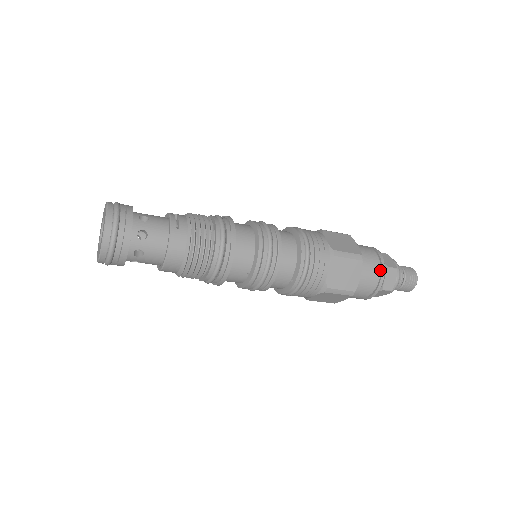
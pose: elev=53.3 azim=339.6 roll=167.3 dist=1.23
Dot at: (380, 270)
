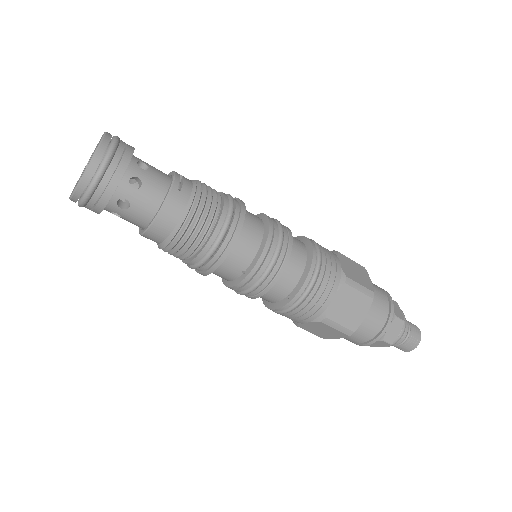
Dot at: (387, 317)
